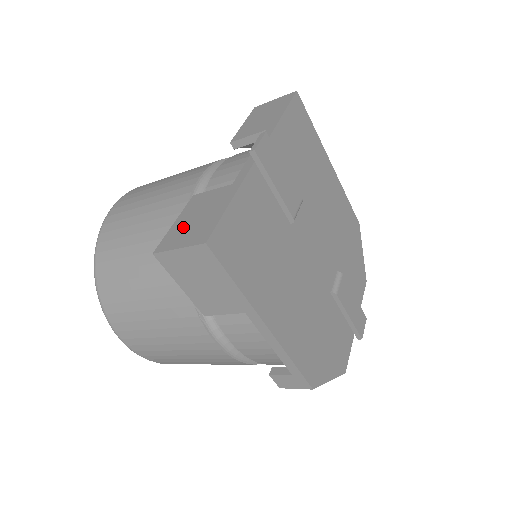
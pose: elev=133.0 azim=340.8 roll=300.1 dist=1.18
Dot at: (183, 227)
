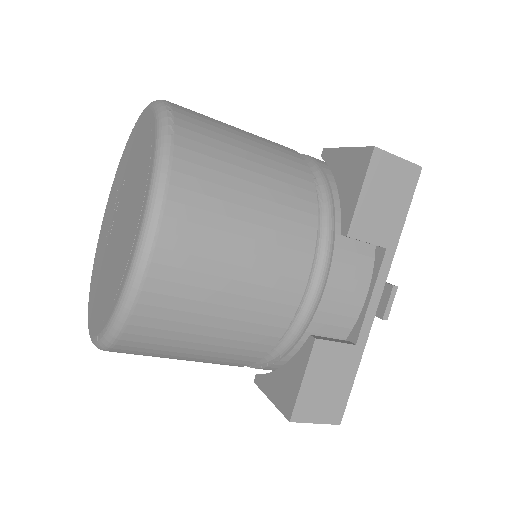
Dot at: (315, 394)
